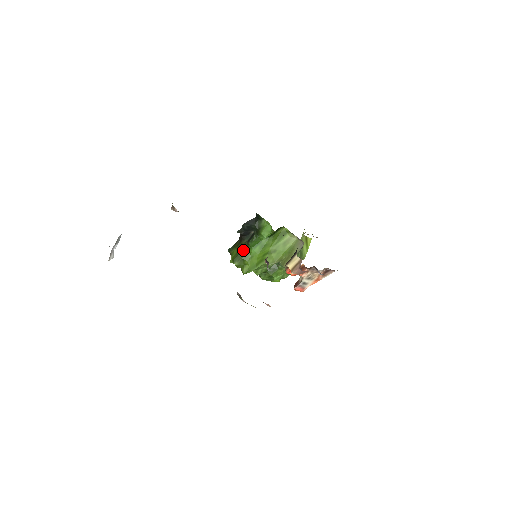
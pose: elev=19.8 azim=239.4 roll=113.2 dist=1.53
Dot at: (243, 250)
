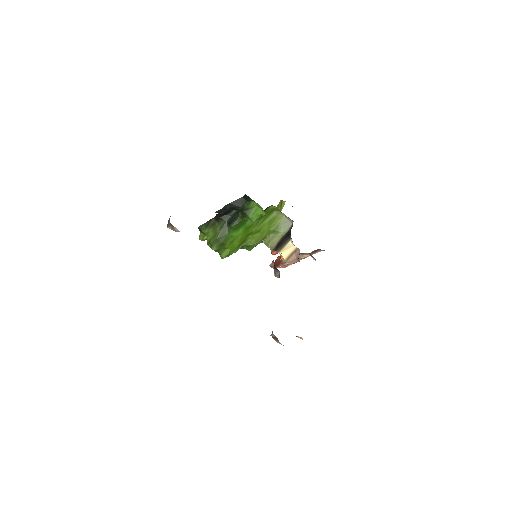
Dot at: (223, 233)
